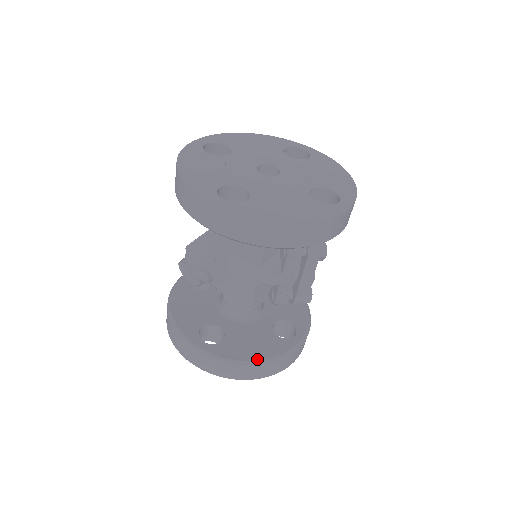
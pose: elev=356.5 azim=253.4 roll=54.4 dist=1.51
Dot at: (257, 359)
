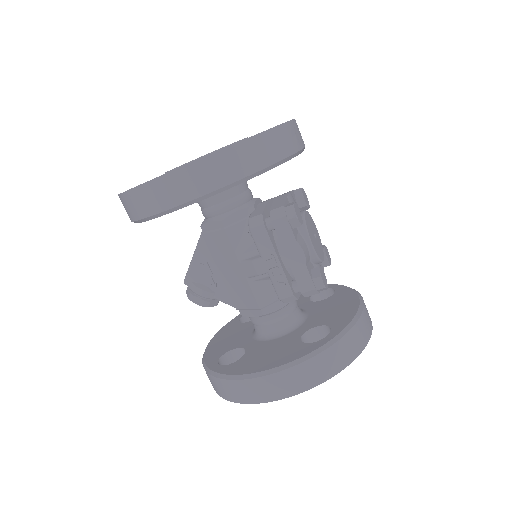
Dot at: (264, 369)
